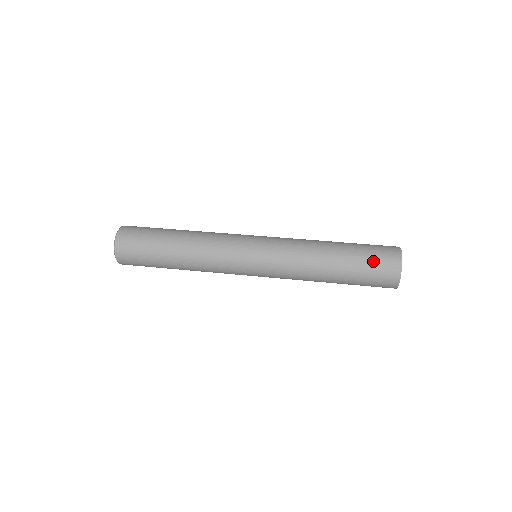
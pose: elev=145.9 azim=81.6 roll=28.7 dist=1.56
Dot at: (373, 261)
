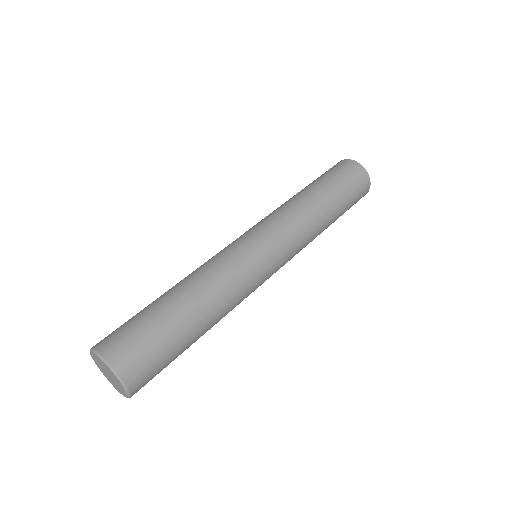
Dot at: (354, 202)
